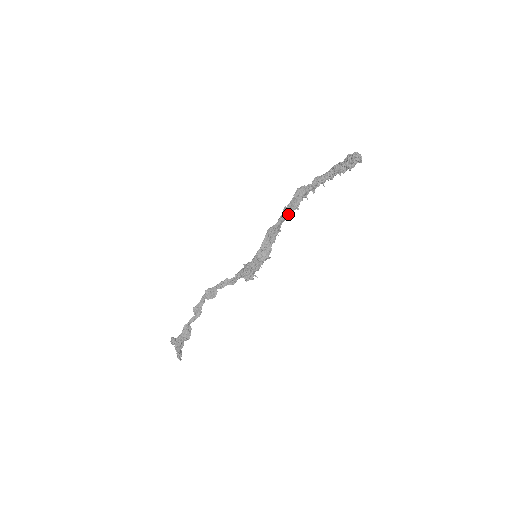
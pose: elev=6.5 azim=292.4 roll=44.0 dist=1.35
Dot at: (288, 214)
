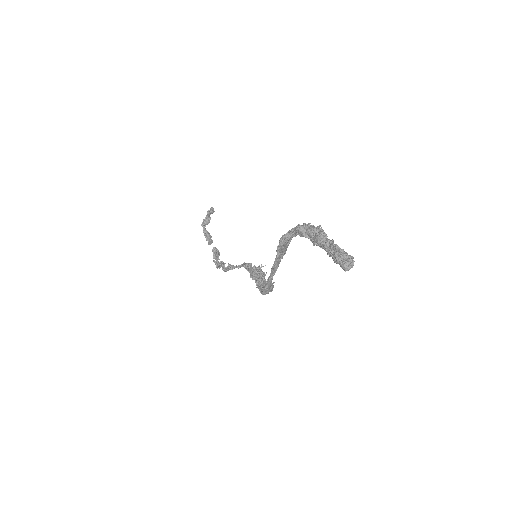
Dot at: (277, 268)
